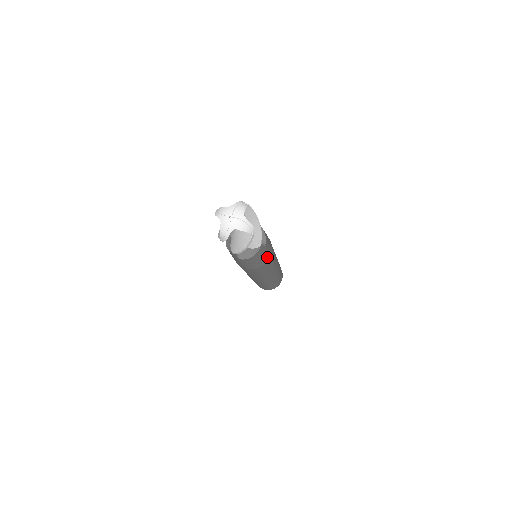
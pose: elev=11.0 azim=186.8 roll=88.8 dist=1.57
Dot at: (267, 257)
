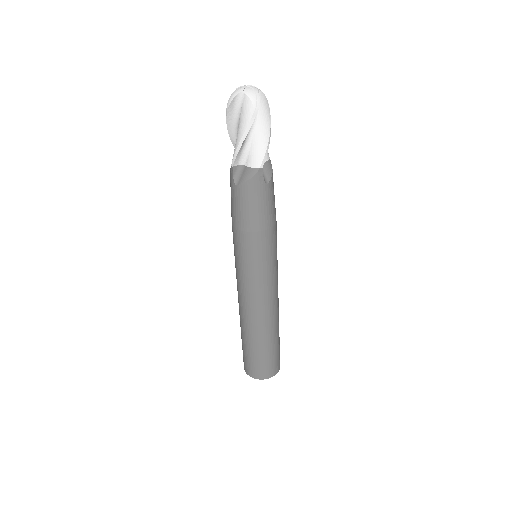
Dot at: occluded
